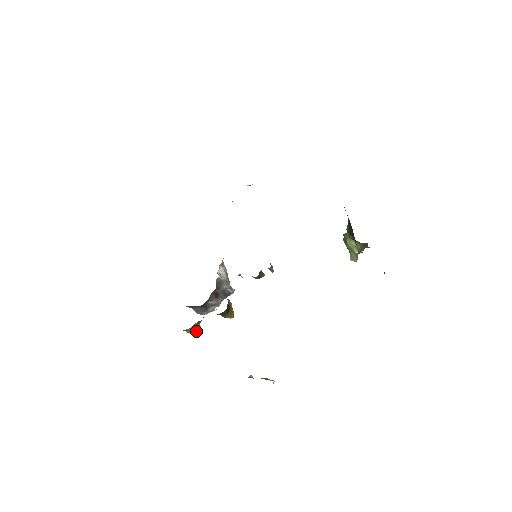
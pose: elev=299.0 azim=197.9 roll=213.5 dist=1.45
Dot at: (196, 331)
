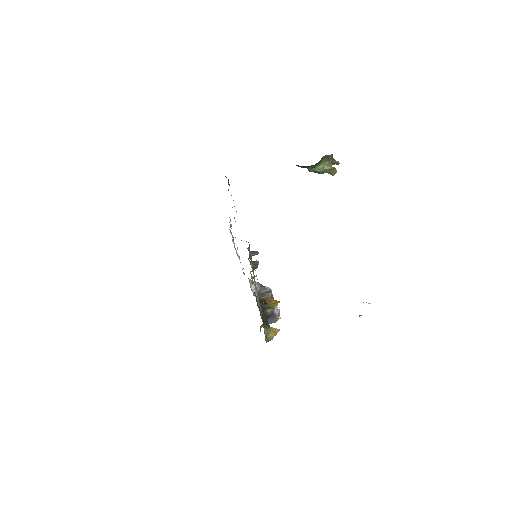
Dot at: (275, 333)
